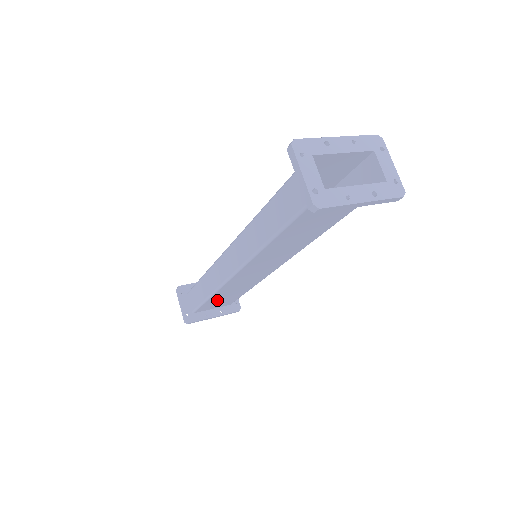
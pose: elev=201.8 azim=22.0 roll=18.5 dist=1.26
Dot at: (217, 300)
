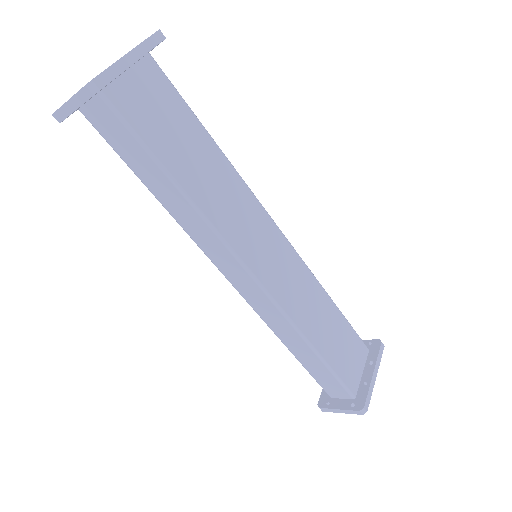
Dot at: (334, 350)
